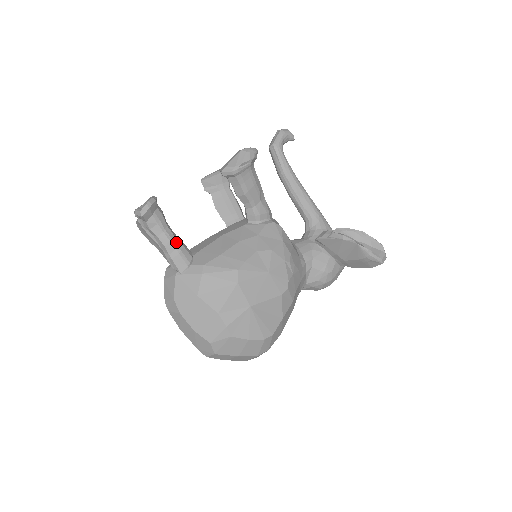
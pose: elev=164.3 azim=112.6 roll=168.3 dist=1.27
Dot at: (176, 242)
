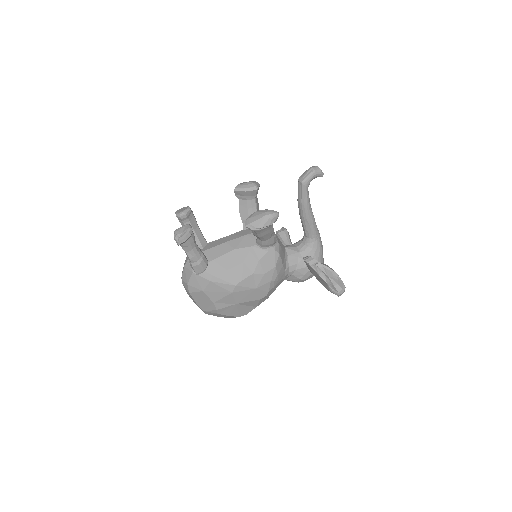
Dot at: (198, 257)
